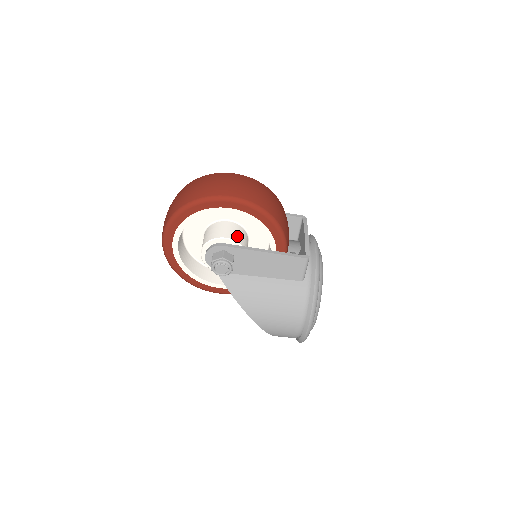
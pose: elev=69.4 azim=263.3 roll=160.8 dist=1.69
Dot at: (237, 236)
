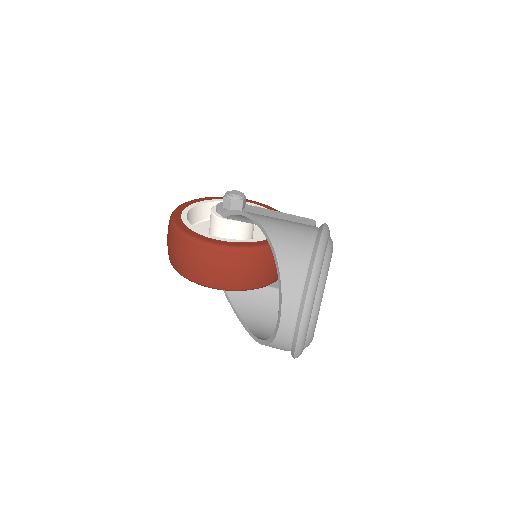
Dot at: occluded
